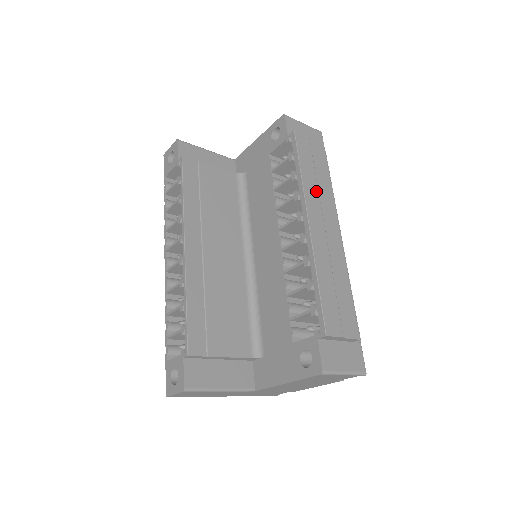
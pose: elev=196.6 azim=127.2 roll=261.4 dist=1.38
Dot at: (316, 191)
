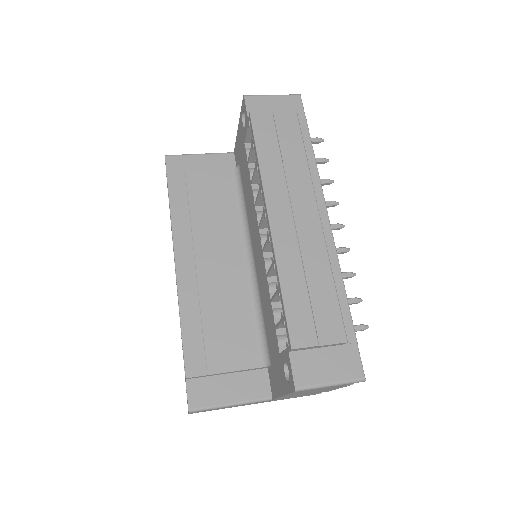
Dot at: (281, 177)
